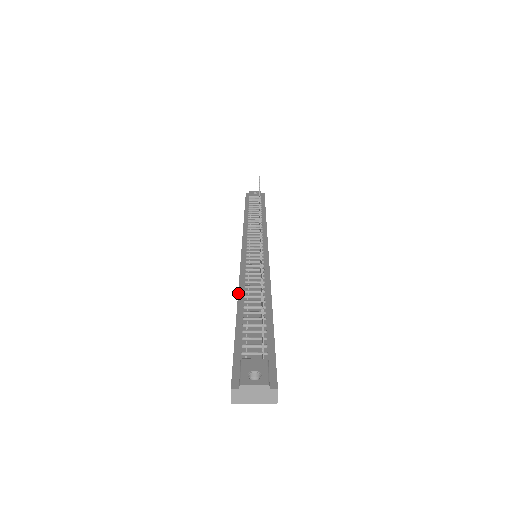
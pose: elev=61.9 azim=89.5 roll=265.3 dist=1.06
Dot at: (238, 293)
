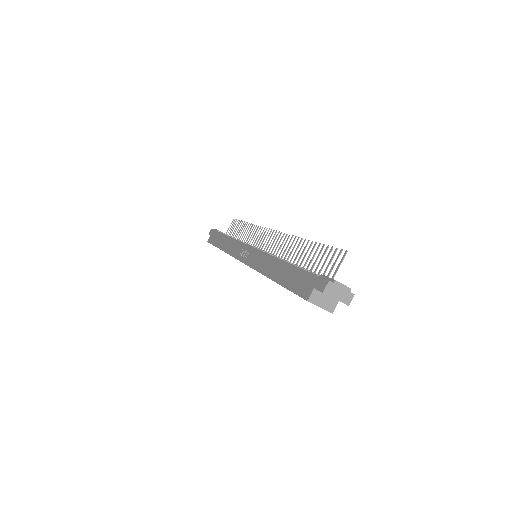
Dot at: occluded
